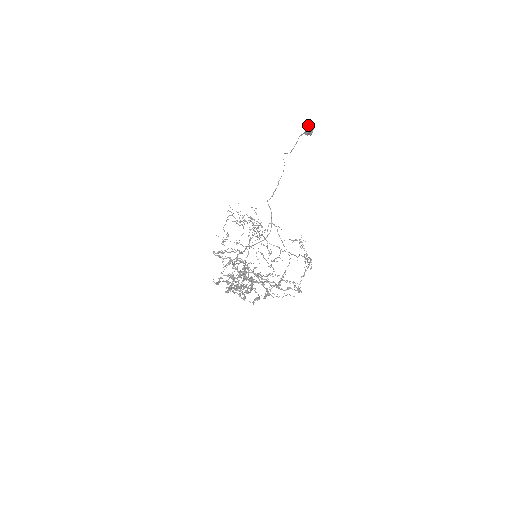
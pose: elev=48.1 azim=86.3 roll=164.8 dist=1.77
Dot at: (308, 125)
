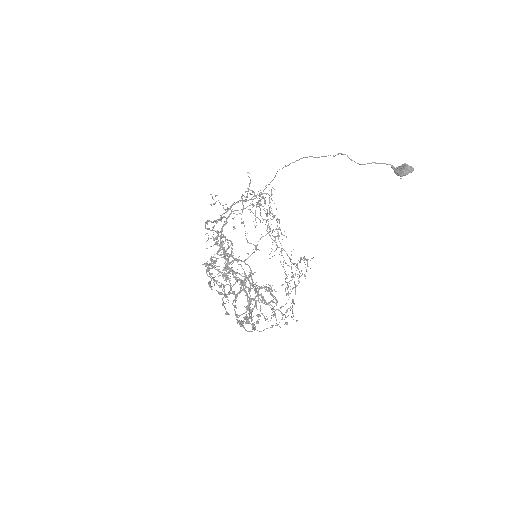
Dot at: (408, 170)
